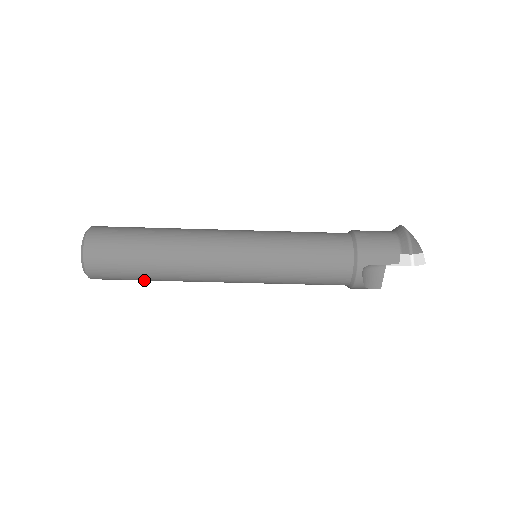
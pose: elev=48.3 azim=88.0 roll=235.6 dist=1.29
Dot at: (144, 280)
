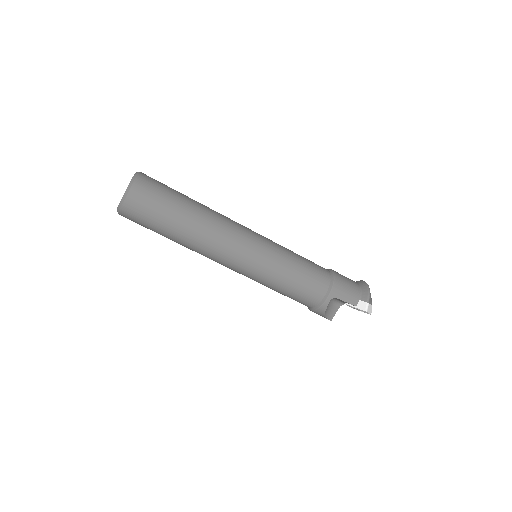
Dot at: (162, 234)
